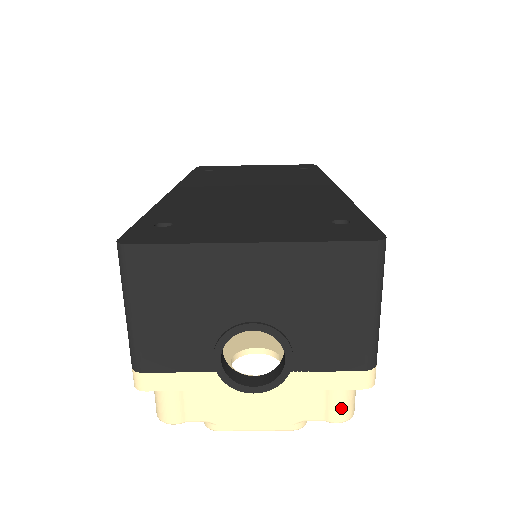
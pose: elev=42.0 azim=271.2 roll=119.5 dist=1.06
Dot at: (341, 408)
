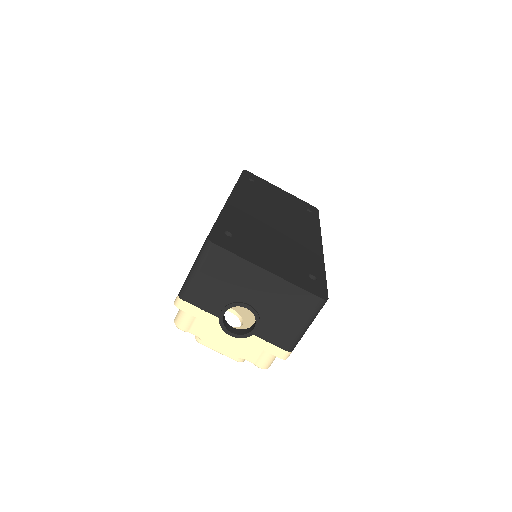
Dot at: (265, 362)
